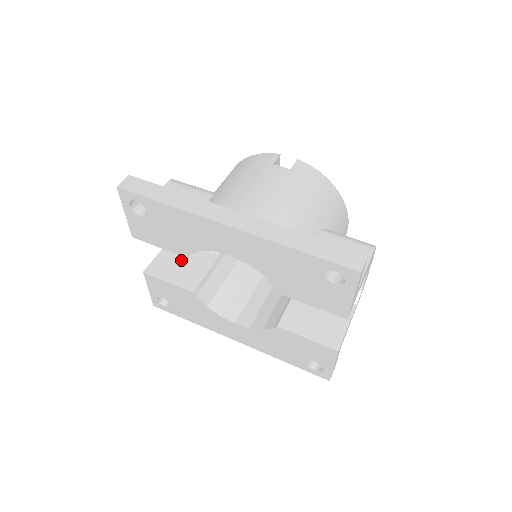
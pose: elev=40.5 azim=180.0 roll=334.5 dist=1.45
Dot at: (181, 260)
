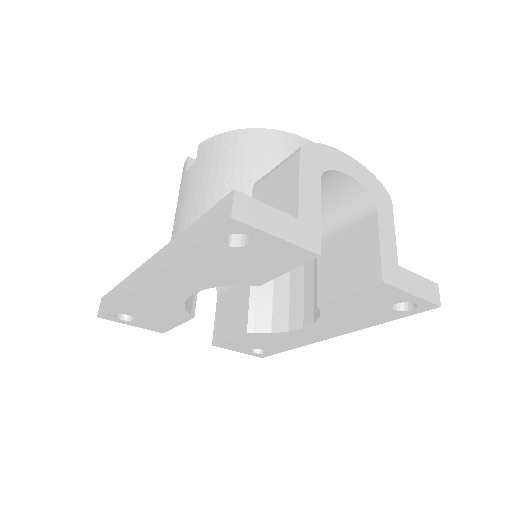
Dot at: (229, 309)
